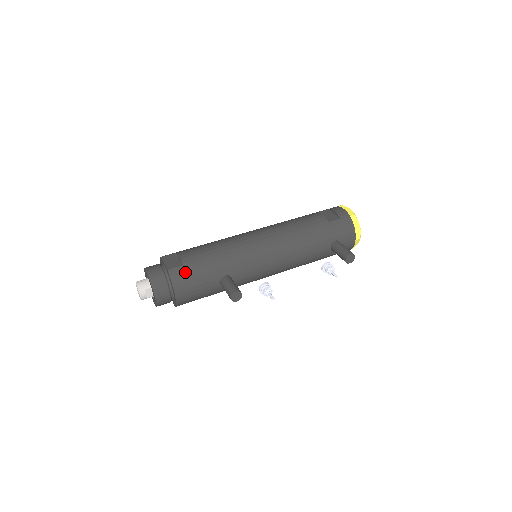
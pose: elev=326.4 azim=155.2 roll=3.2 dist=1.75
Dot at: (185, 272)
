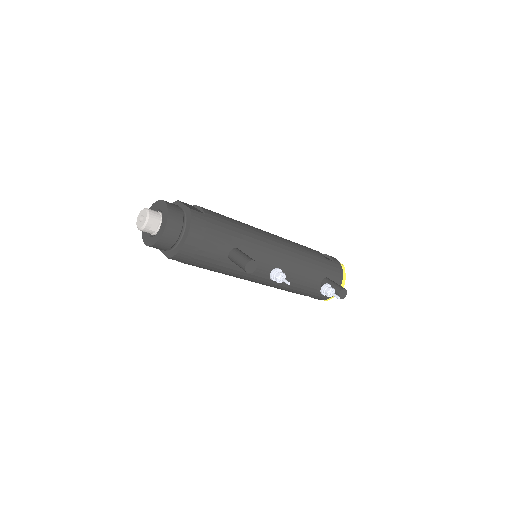
Dot at: (206, 220)
